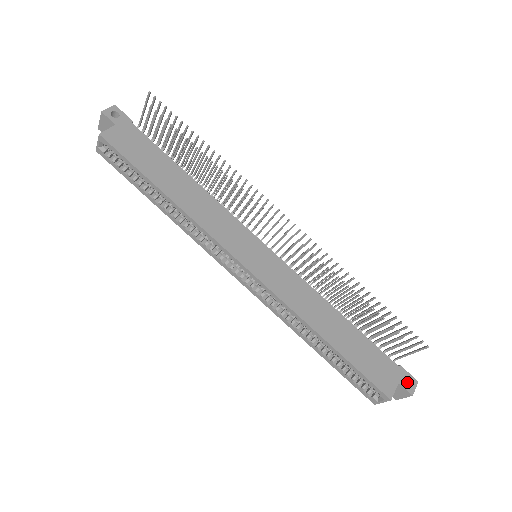
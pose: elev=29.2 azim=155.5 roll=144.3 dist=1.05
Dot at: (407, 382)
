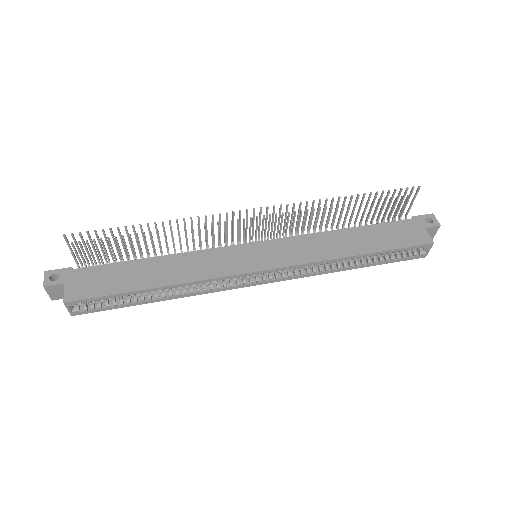
Dot at: (427, 222)
